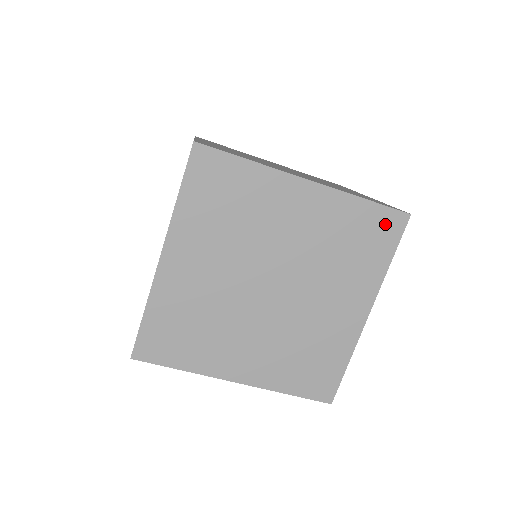
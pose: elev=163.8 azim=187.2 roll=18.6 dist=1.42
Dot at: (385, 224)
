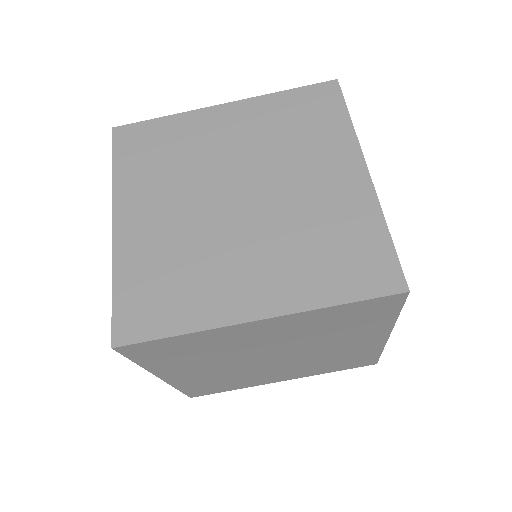
Dot at: (377, 306)
